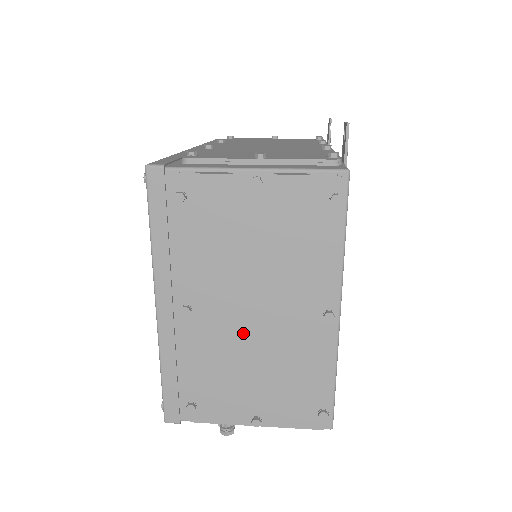
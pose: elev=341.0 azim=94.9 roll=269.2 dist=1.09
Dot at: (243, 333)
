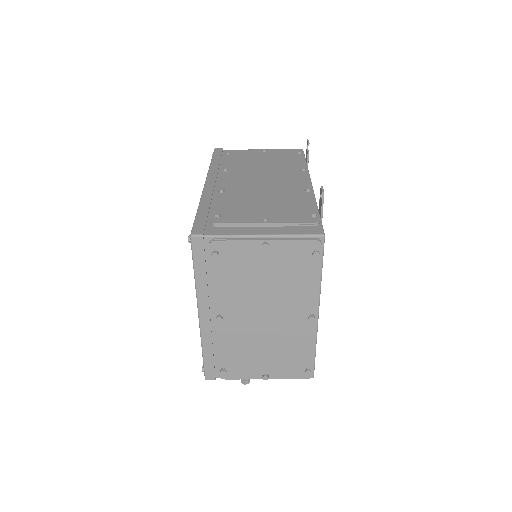
Dot at: (257, 329)
